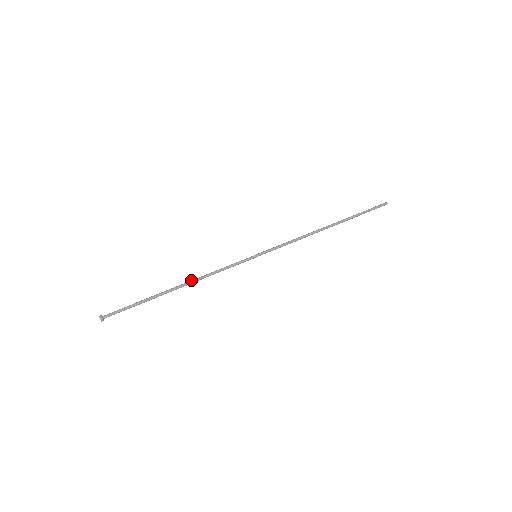
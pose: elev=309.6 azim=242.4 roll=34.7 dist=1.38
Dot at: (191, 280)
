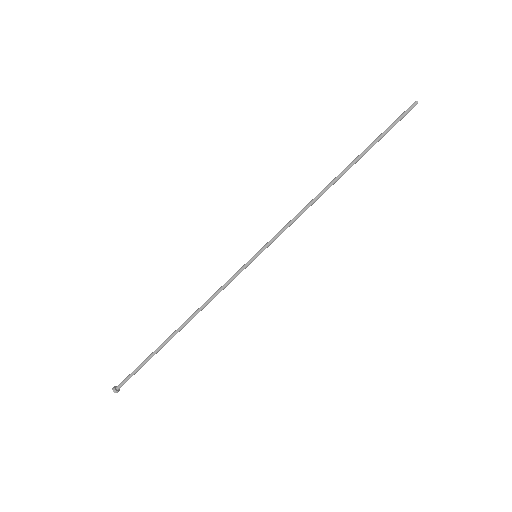
Dot at: (191, 315)
